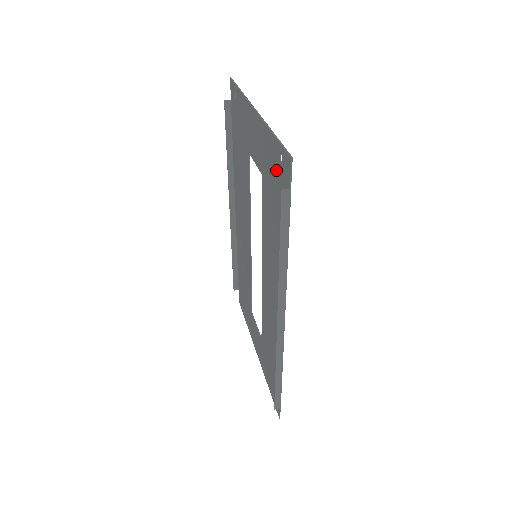
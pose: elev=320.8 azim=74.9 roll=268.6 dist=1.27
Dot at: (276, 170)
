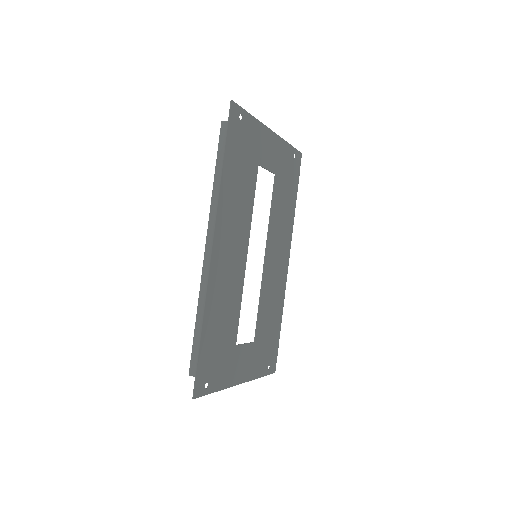
Dot at: (243, 133)
